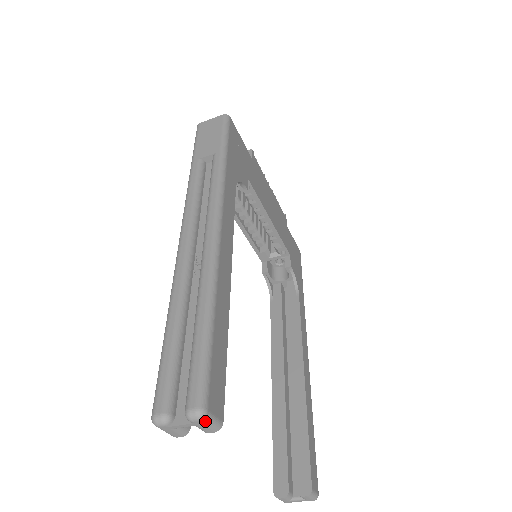
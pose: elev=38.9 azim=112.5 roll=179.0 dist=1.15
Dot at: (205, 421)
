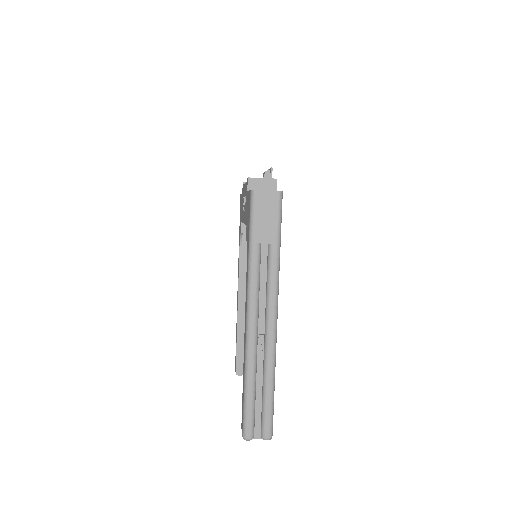
Dot at: occluded
